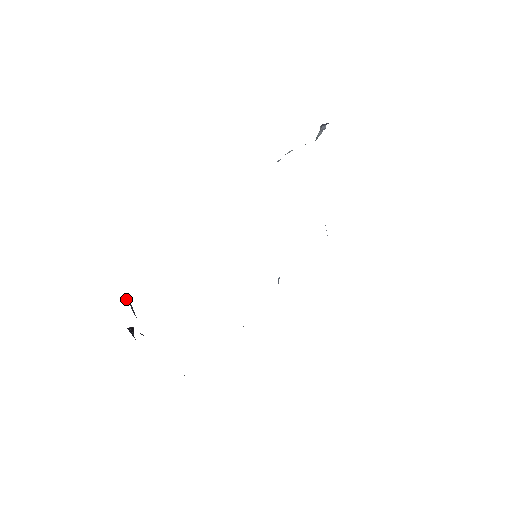
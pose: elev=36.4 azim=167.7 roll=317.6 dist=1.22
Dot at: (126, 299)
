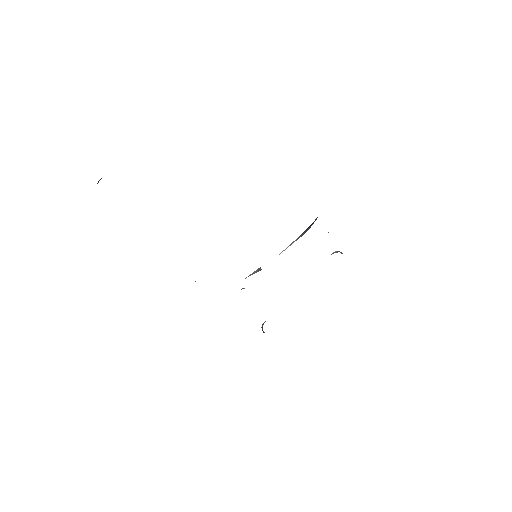
Dot at: occluded
